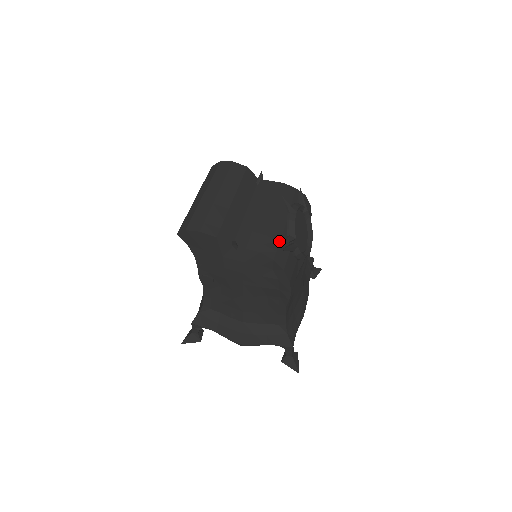
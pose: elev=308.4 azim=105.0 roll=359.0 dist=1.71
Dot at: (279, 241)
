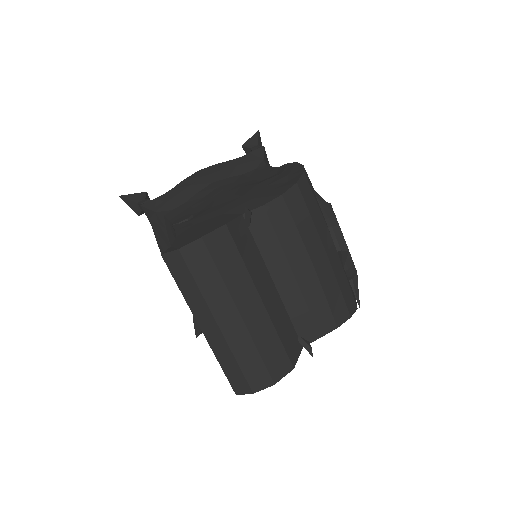
Dot at: (339, 289)
